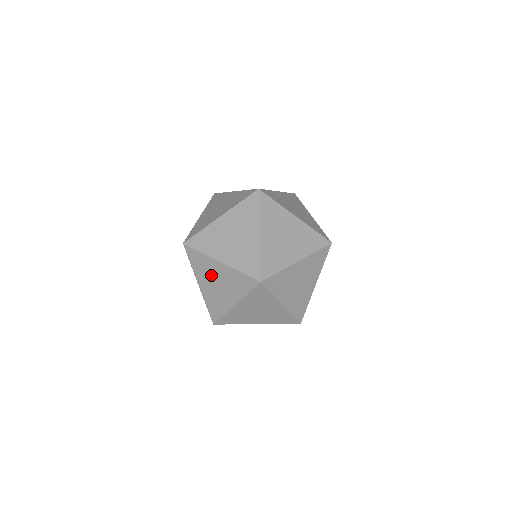
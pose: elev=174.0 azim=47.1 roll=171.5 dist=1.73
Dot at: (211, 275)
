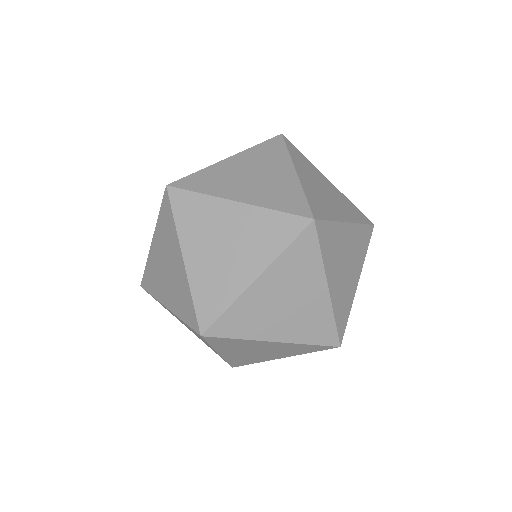
Dot at: (249, 349)
